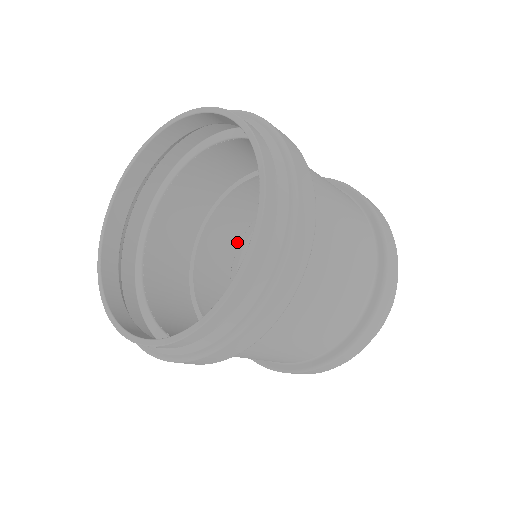
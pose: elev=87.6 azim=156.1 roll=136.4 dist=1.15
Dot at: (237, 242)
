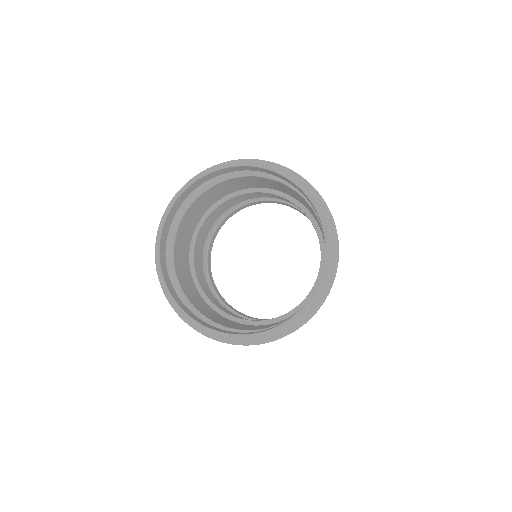
Dot at: (204, 243)
